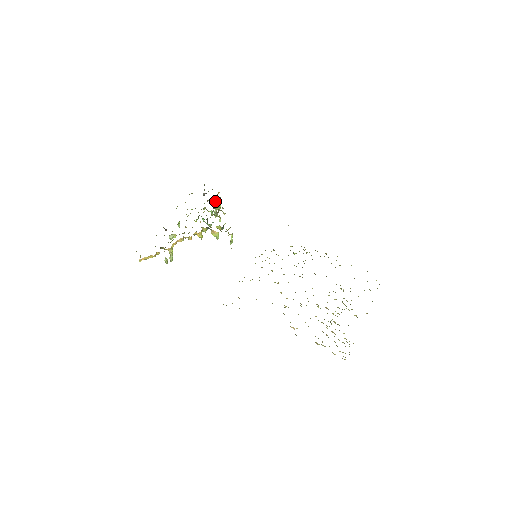
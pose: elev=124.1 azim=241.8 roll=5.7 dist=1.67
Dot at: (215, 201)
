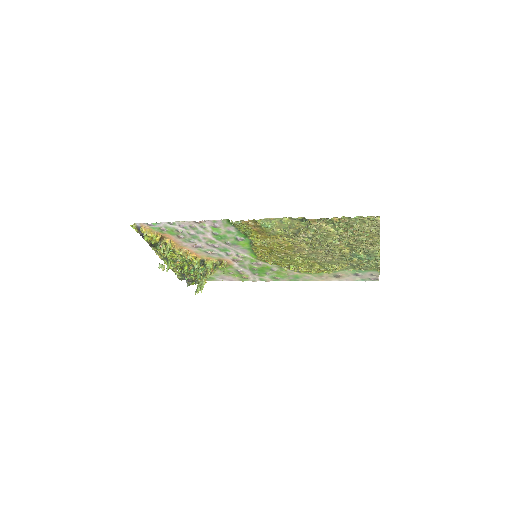
Dot at: occluded
